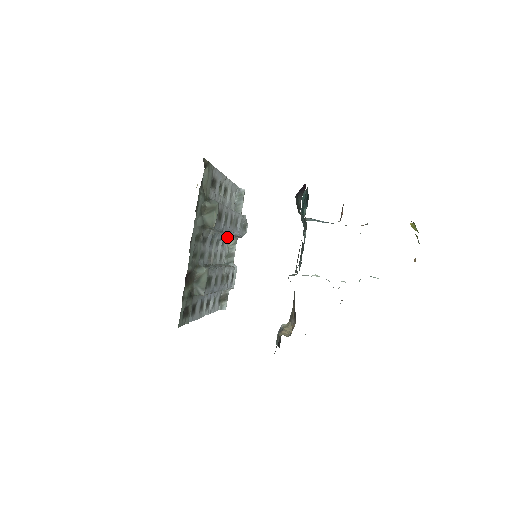
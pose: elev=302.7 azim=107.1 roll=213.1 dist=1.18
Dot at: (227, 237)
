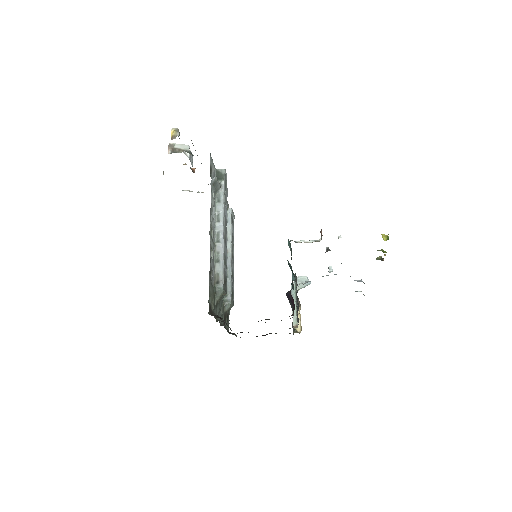
Dot at: occluded
